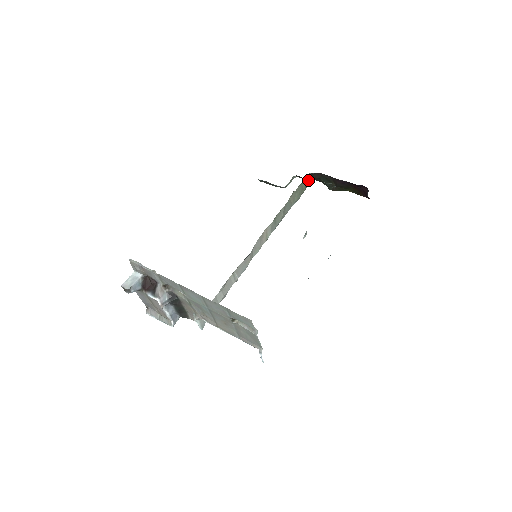
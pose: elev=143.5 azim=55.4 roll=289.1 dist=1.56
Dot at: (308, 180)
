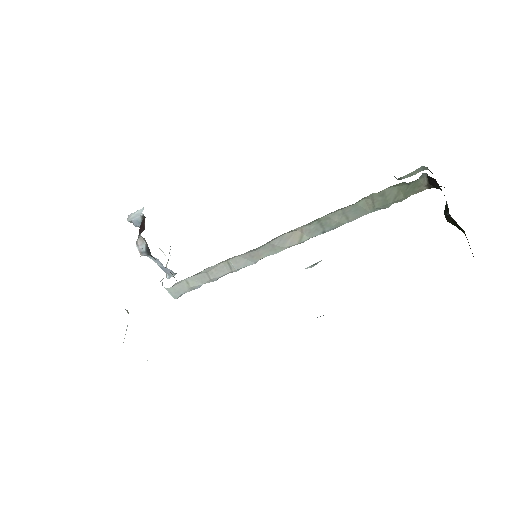
Dot at: (418, 183)
